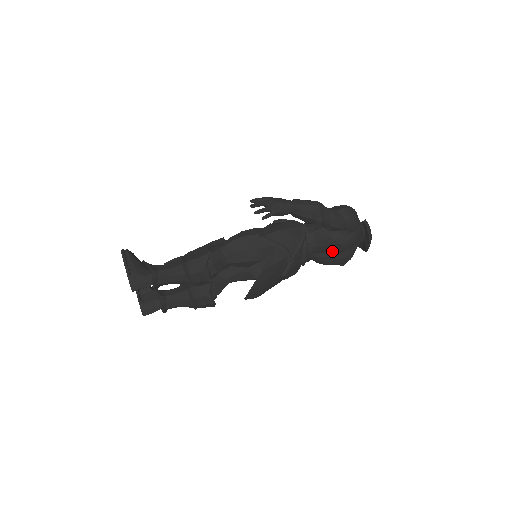
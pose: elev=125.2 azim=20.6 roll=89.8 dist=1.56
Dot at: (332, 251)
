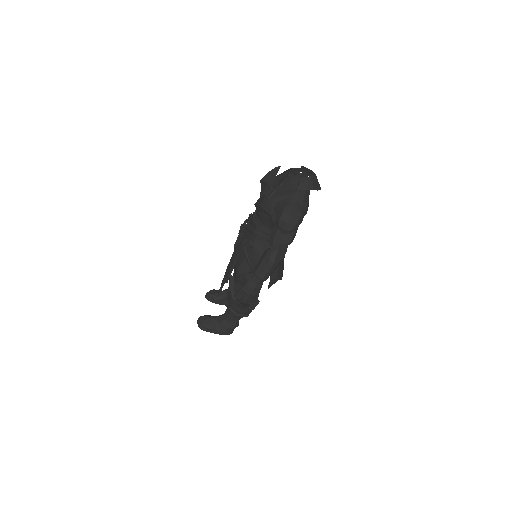
Dot at: occluded
